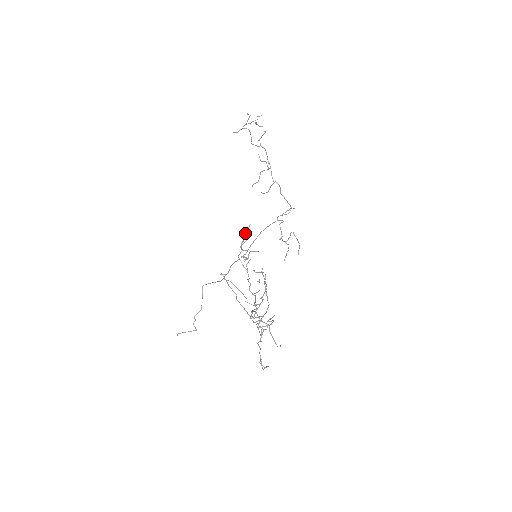
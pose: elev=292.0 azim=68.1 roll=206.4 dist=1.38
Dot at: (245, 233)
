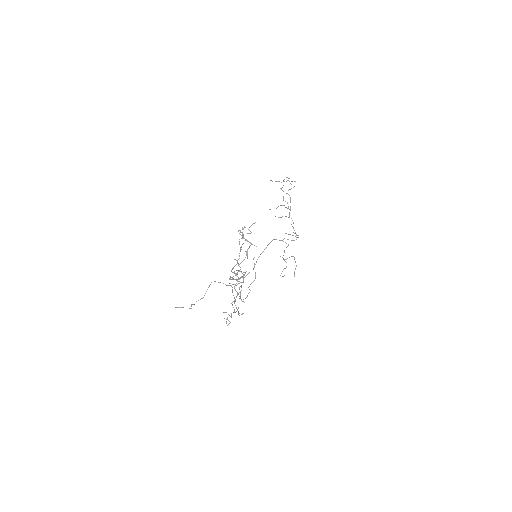
Dot at: occluded
